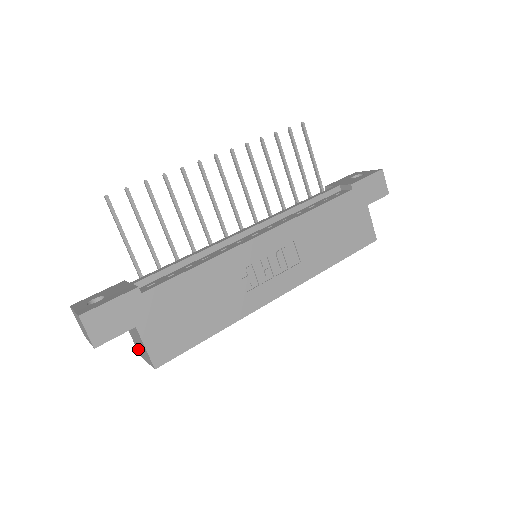
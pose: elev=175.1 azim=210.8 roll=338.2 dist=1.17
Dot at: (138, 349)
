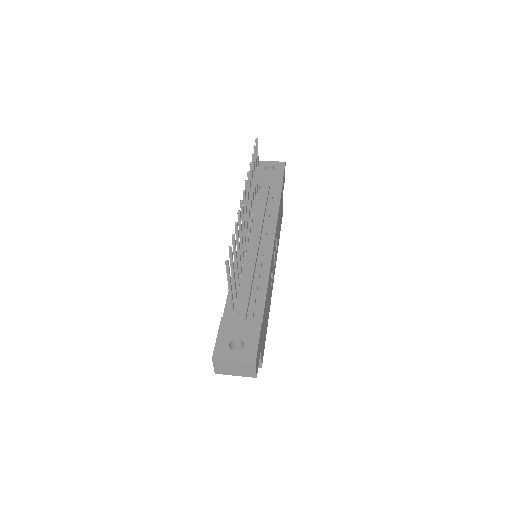
Dot at: occluded
